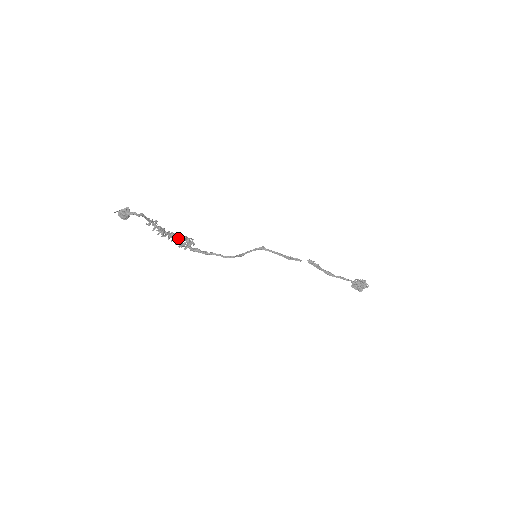
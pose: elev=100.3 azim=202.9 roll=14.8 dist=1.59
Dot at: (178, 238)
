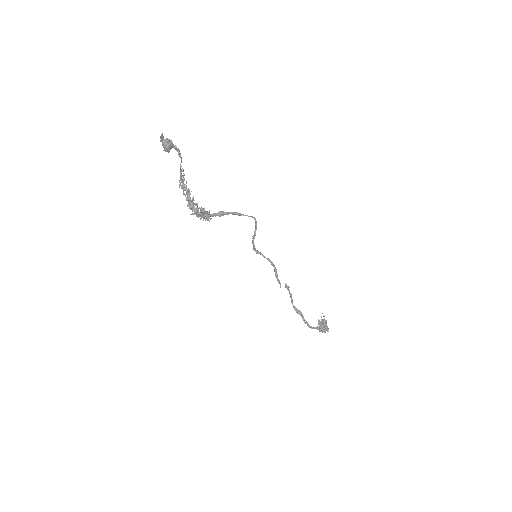
Dot at: (196, 207)
